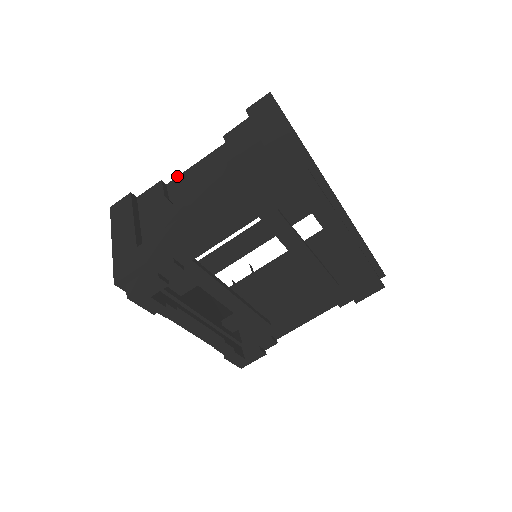
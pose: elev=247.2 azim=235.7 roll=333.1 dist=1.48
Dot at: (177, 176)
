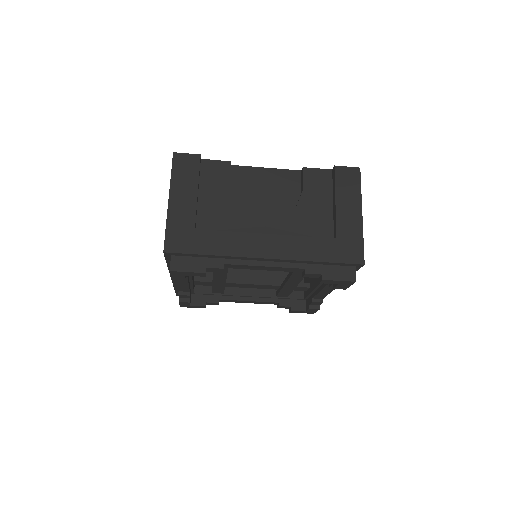
Dot at: occluded
